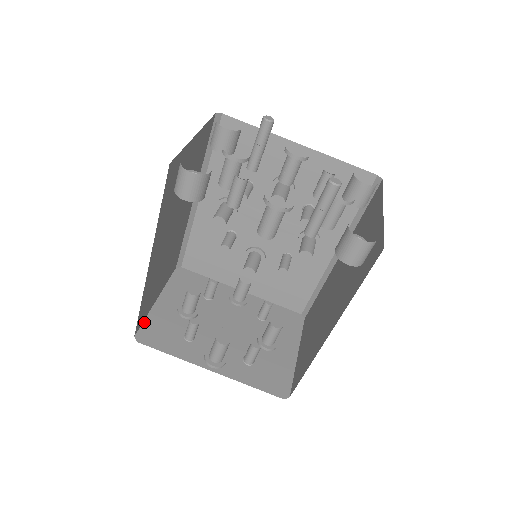
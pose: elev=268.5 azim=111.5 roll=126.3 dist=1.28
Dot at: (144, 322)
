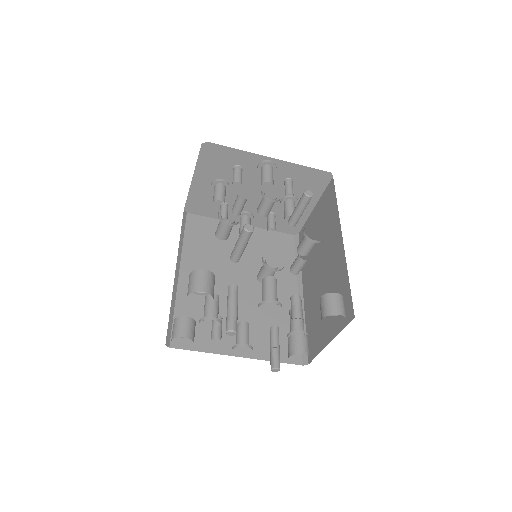
Dot at: (187, 199)
